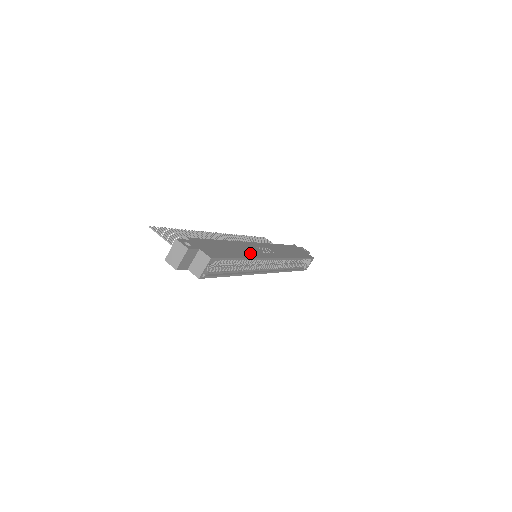
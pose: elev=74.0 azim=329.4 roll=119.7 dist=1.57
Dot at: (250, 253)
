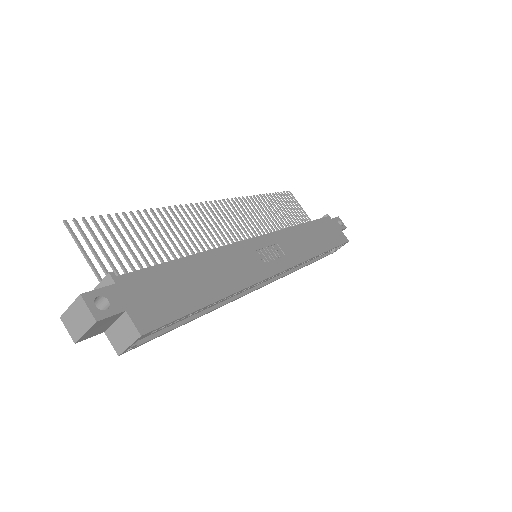
Dot at: (238, 277)
